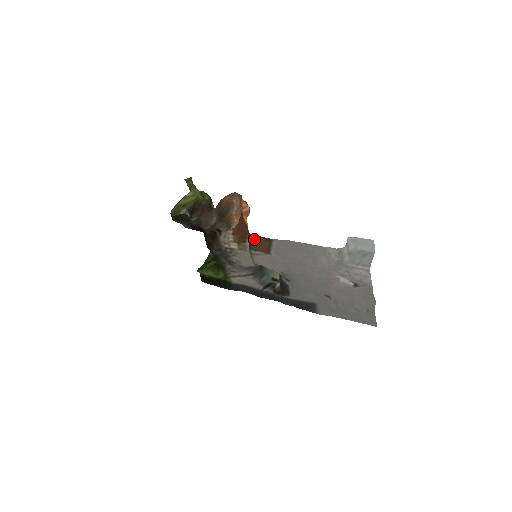
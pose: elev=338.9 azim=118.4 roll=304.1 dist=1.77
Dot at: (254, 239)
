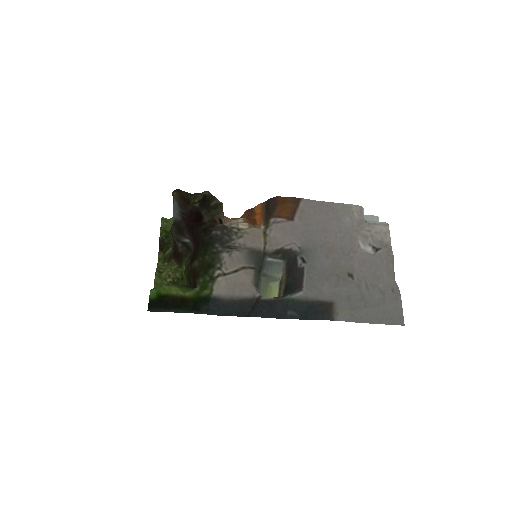
Dot at: (280, 202)
